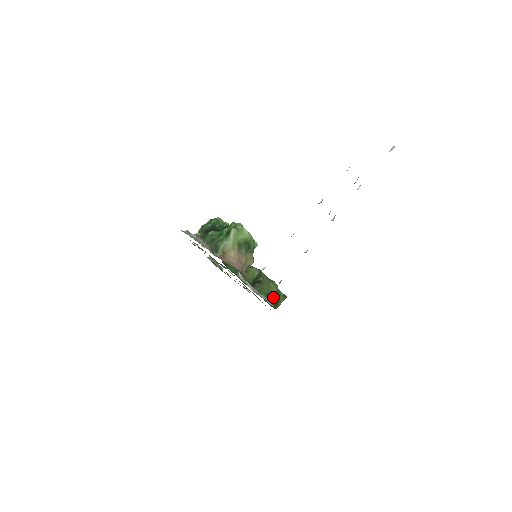
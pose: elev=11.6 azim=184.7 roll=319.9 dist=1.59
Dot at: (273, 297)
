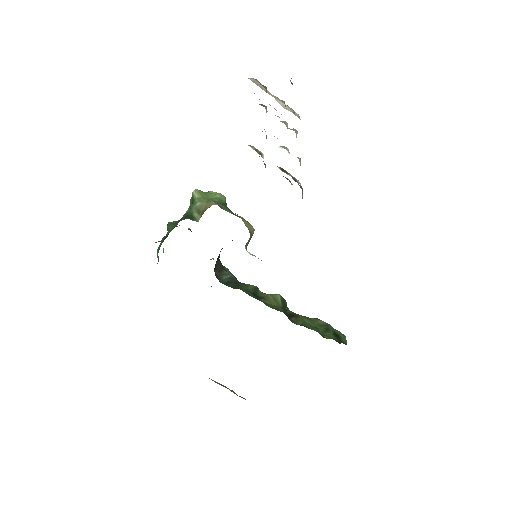
Dot at: (328, 334)
